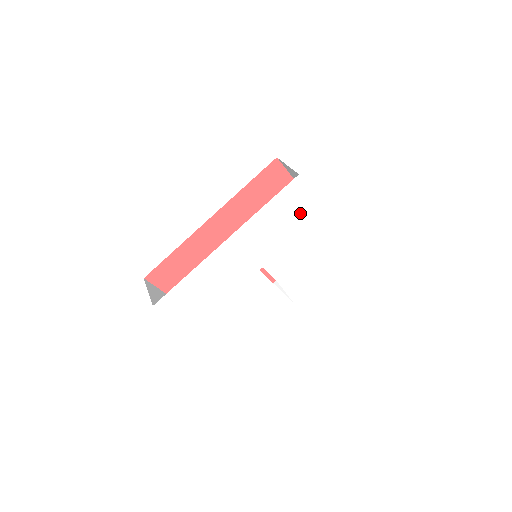
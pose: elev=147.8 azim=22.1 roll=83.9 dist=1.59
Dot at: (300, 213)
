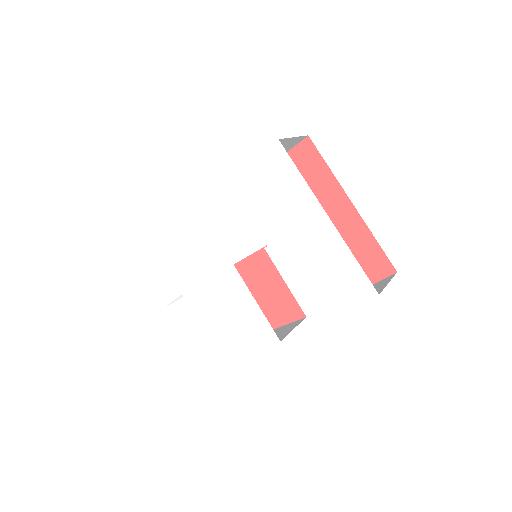
Dot at: (283, 199)
